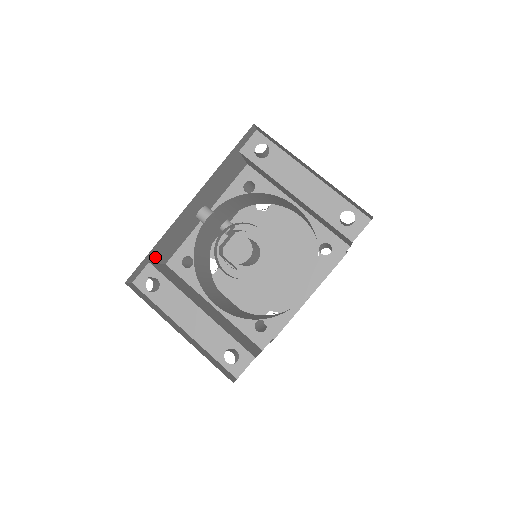
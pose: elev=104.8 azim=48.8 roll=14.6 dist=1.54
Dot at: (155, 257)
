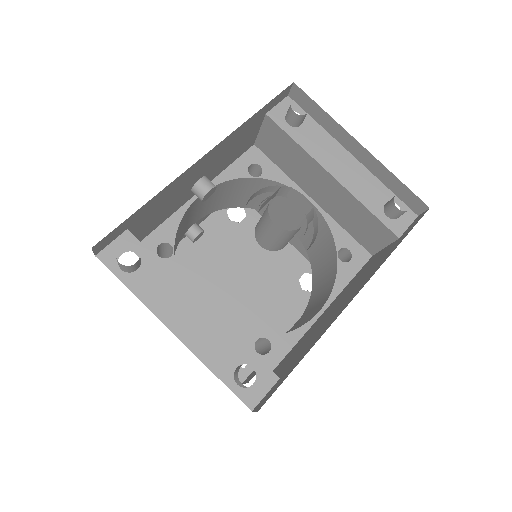
Dot at: (134, 225)
